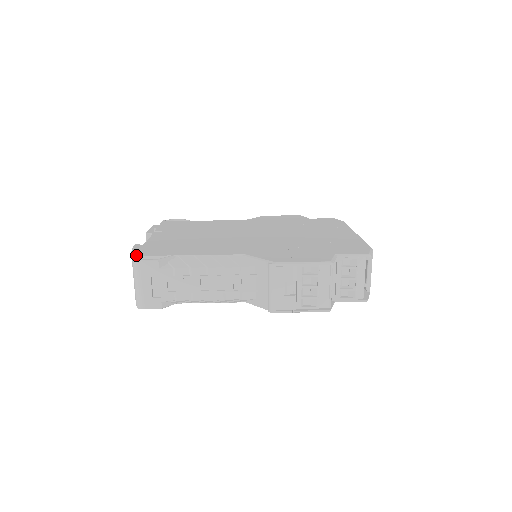
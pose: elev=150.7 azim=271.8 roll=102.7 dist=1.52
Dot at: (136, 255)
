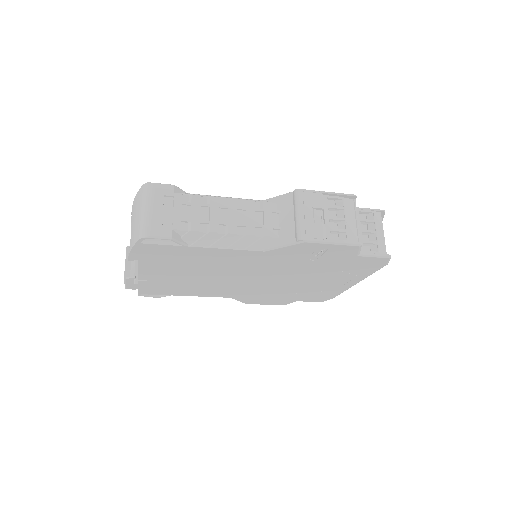
Dot at: occluded
